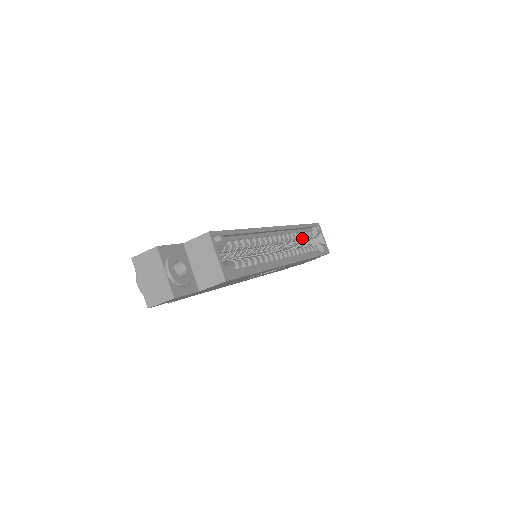
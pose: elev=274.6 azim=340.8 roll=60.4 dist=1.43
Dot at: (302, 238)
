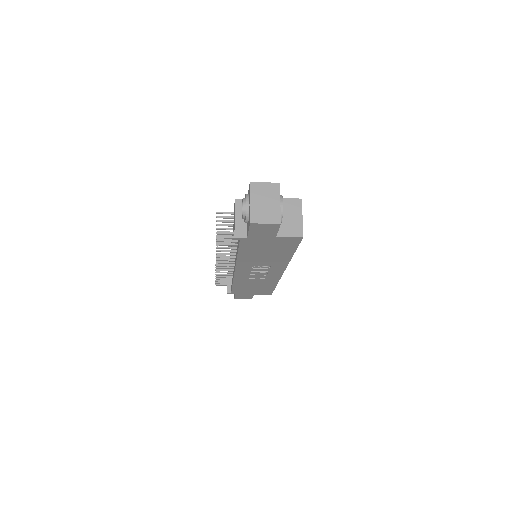
Dot at: occluded
